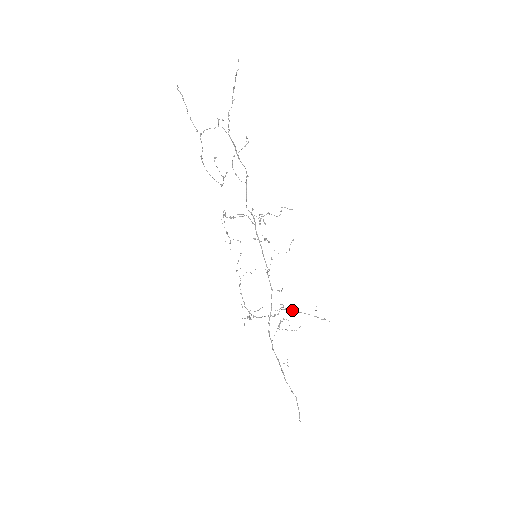
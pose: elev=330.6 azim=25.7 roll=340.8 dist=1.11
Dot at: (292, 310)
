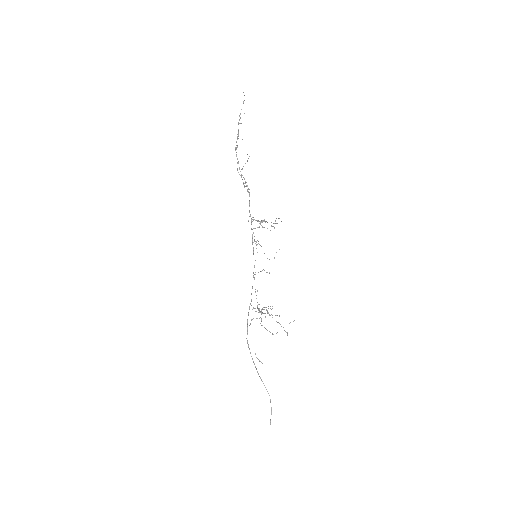
Dot at: occluded
